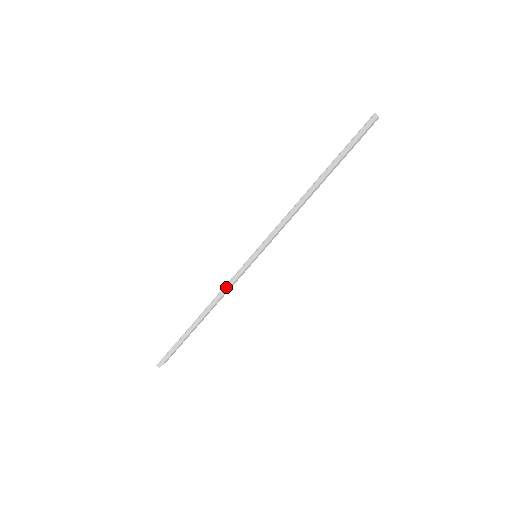
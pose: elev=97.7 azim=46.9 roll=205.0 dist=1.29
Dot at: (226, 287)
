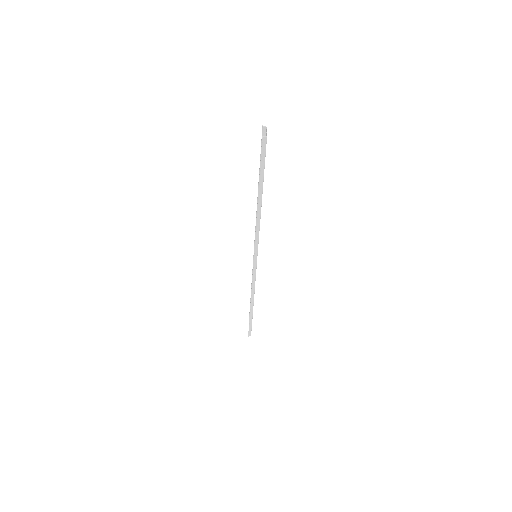
Dot at: (253, 283)
